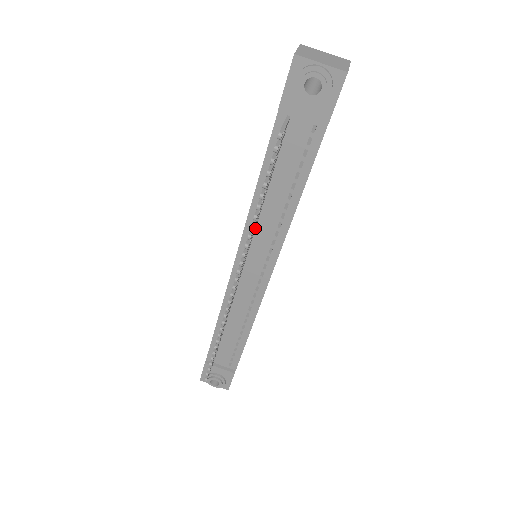
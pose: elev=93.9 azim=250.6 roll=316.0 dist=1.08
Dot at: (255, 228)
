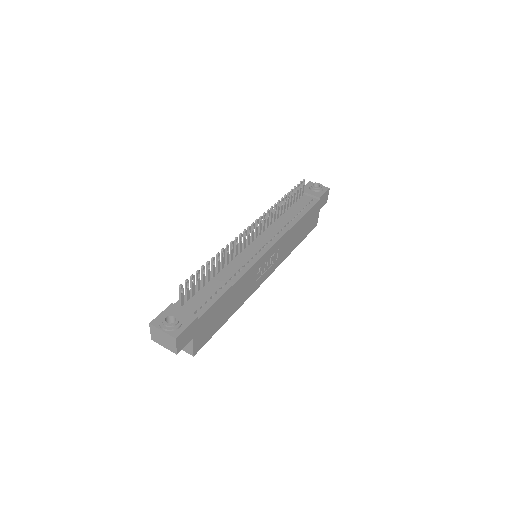
Dot at: (271, 224)
